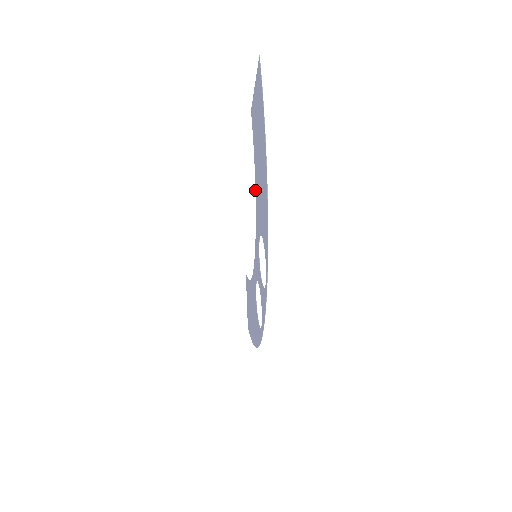
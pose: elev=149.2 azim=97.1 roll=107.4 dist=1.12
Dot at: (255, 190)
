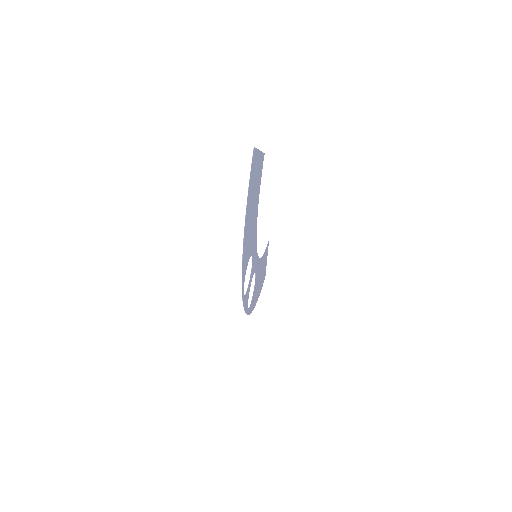
Dot at: (257, 216)
